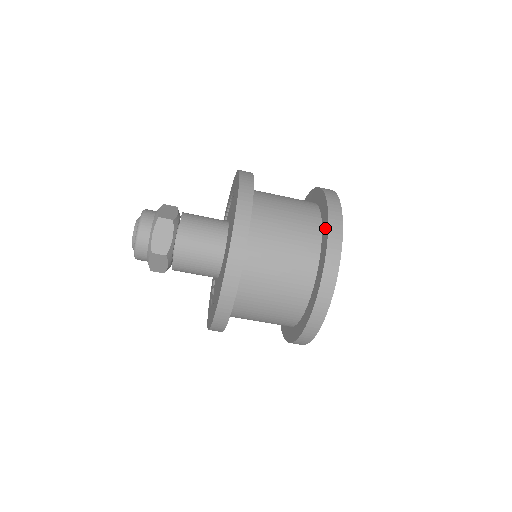
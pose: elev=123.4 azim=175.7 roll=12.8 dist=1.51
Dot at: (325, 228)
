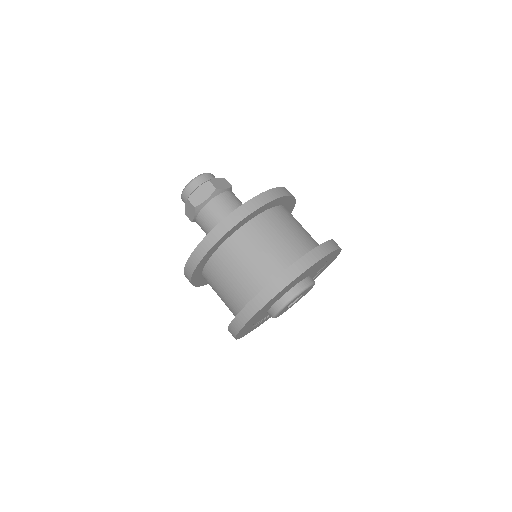
Dot at: occluded
